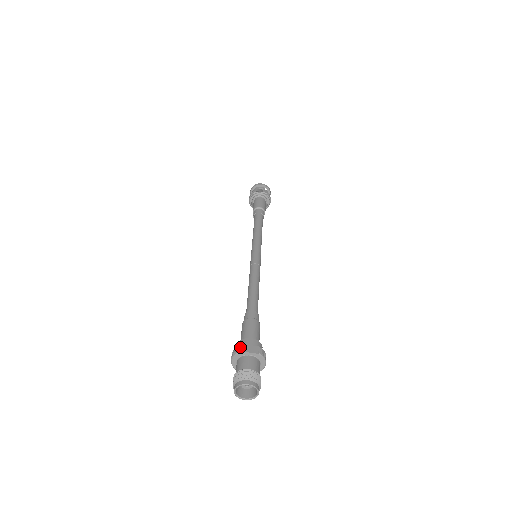
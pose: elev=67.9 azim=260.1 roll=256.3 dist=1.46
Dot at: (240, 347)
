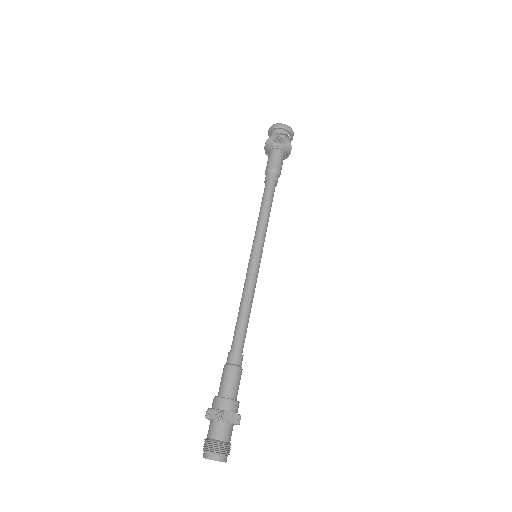
Dot at: (220, 413)
